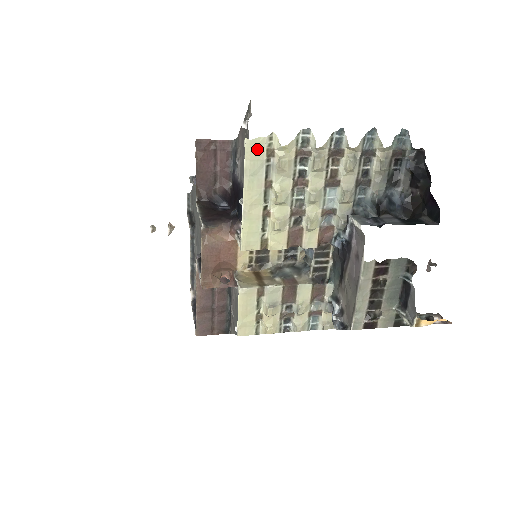
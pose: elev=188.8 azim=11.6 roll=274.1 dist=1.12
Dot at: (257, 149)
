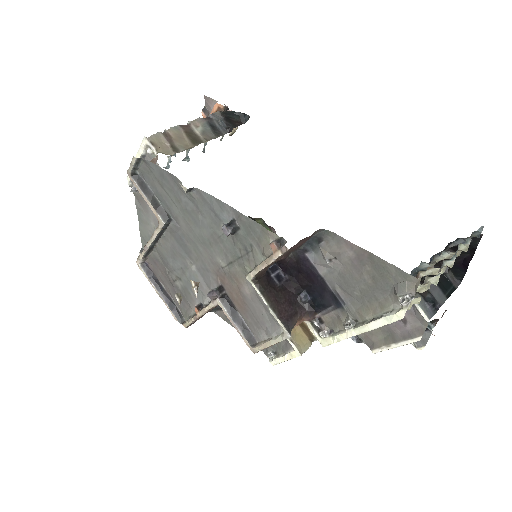
Dot at: occluded
